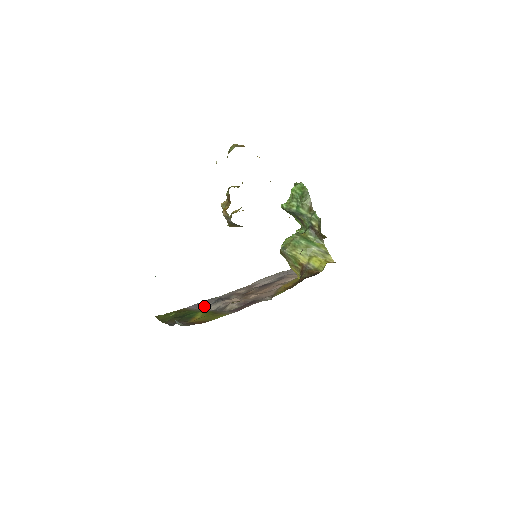
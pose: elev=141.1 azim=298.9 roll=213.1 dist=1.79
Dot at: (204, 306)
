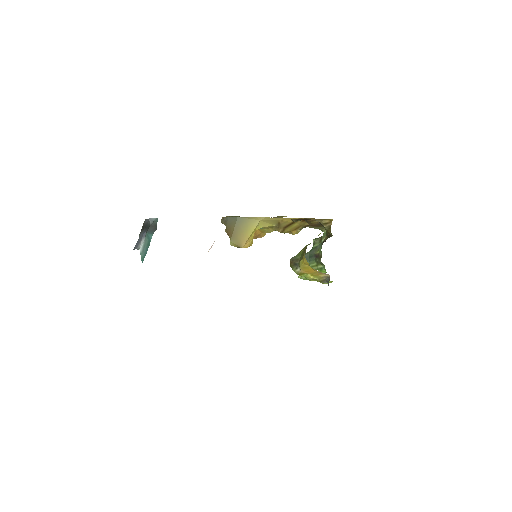
Dot at: occluded
